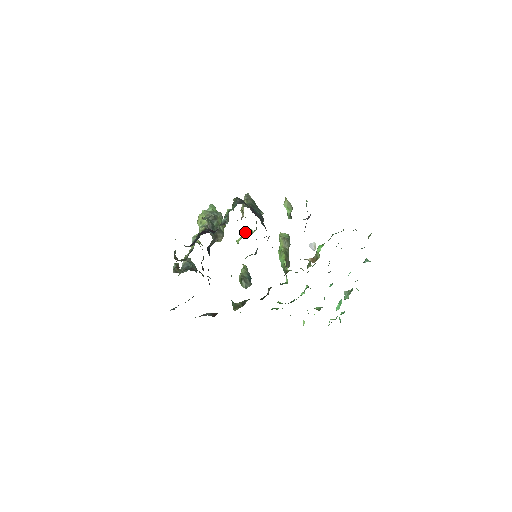
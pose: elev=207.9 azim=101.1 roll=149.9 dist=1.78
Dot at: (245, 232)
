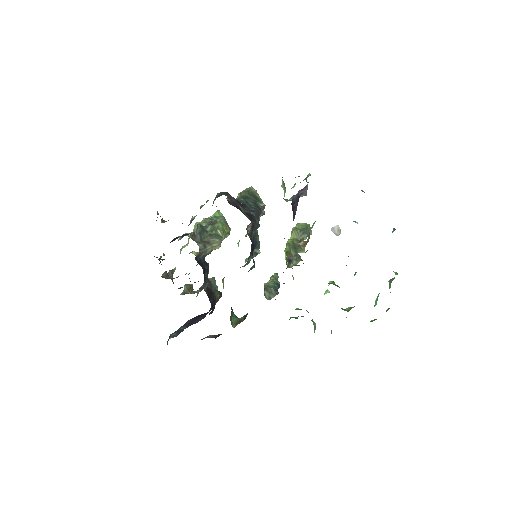
Dot at: occluded
